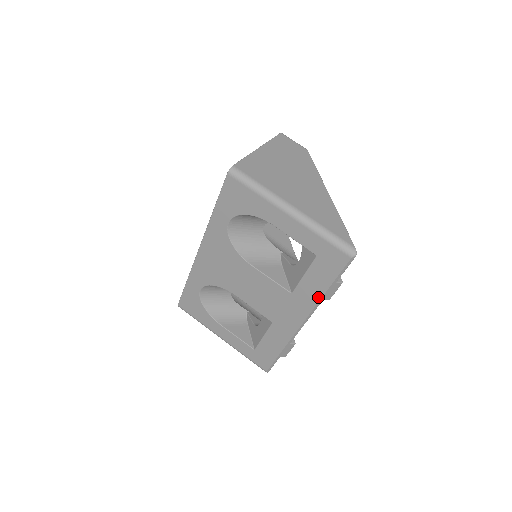
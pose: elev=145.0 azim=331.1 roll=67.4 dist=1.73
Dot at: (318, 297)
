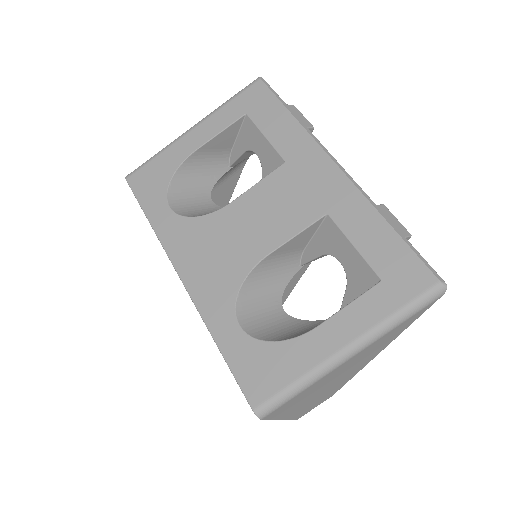
Dot at: (298, 128)
